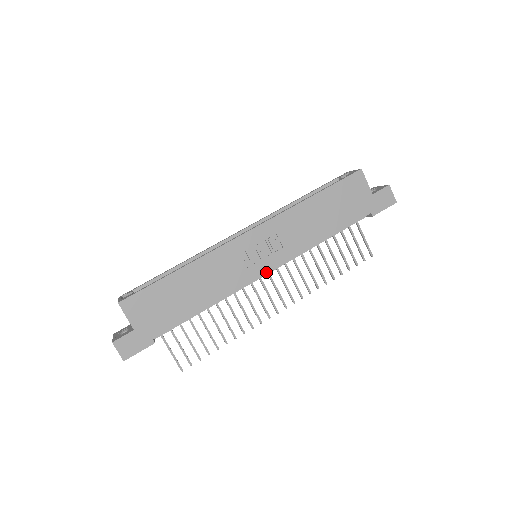
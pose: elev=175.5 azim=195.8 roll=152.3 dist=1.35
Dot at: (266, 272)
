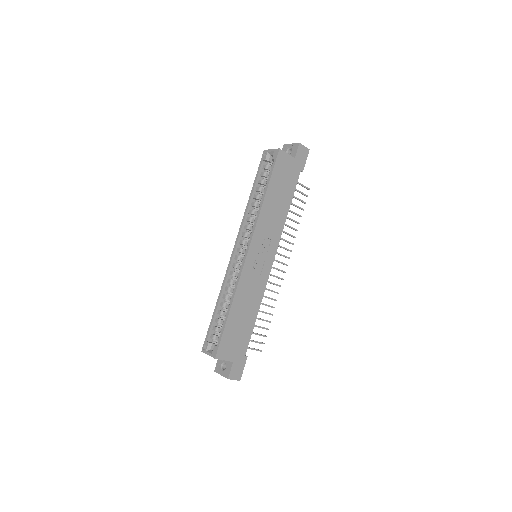
Dot at: (272, 262)
